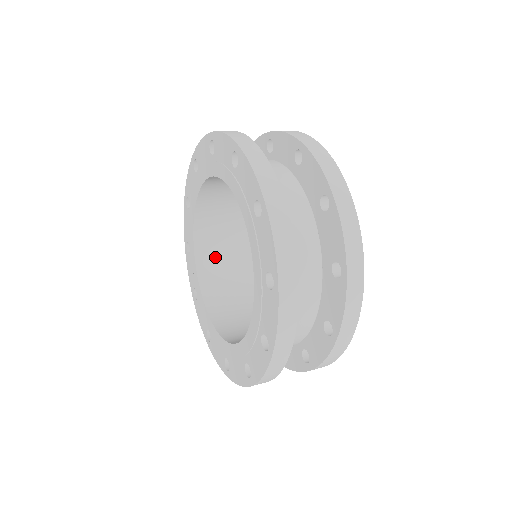
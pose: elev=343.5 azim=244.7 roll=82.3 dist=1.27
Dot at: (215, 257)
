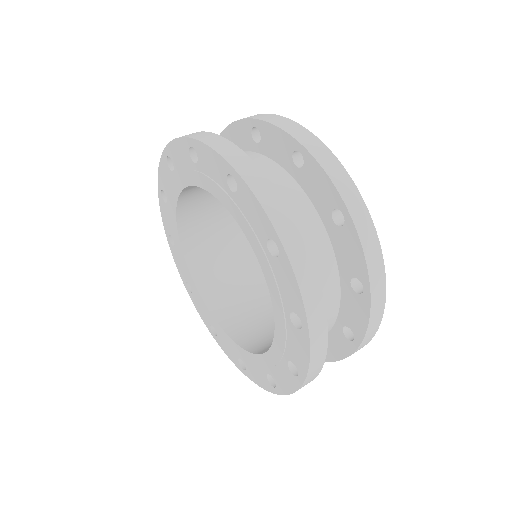
Dot at: (204, 248)
